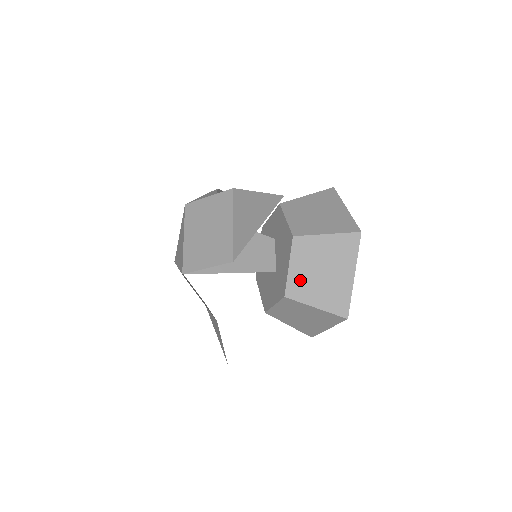
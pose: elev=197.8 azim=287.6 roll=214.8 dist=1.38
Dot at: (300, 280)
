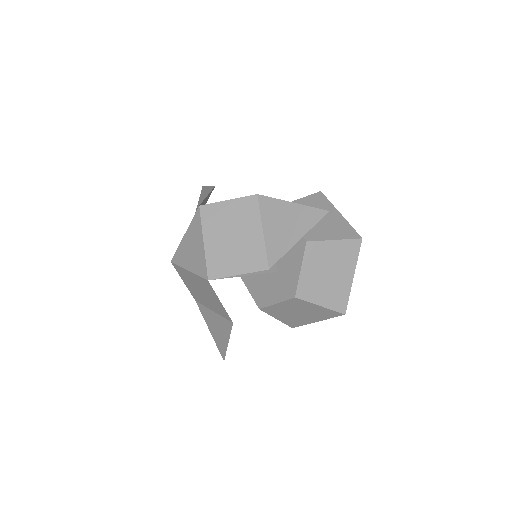
Dot at: (309, 282)
